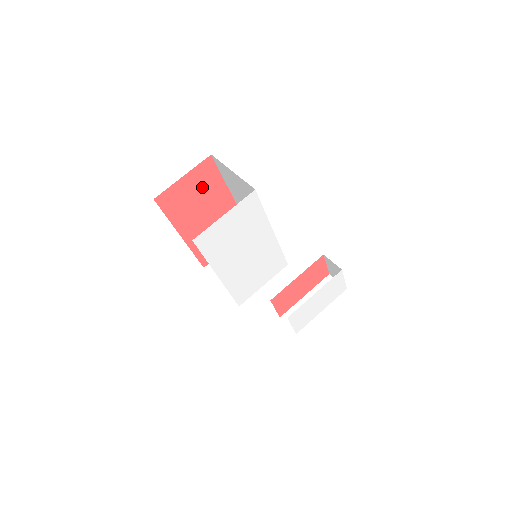
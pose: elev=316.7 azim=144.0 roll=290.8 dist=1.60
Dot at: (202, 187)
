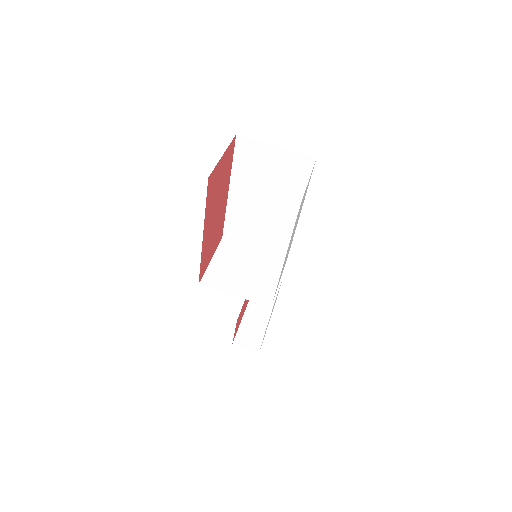
Dot at: (224, 173)
